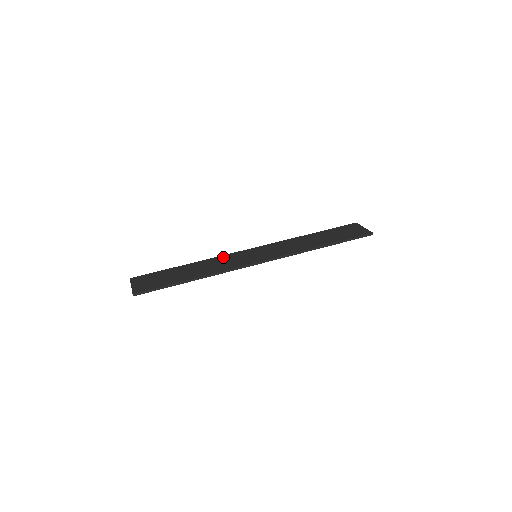
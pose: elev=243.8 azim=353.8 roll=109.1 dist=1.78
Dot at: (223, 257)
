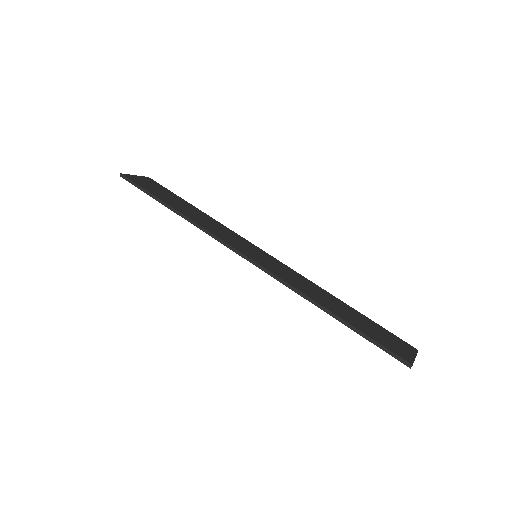
Dot at: (232, 232)
